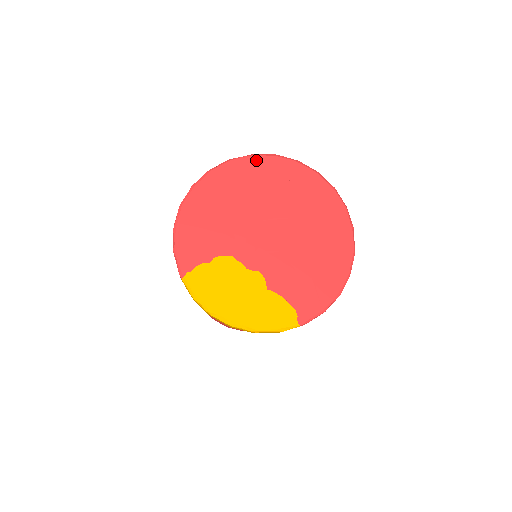
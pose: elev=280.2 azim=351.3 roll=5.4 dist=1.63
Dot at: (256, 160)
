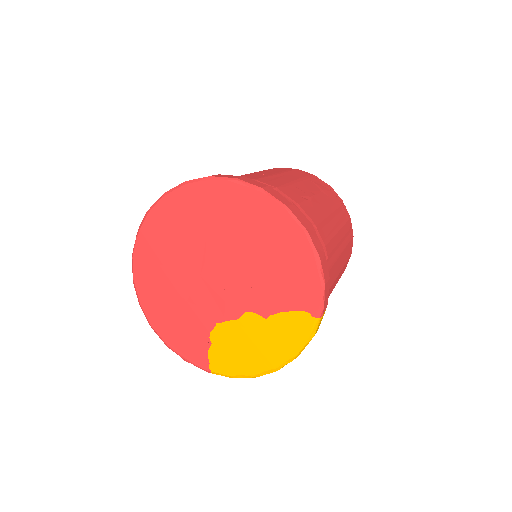
Dot at: (143, 235)
